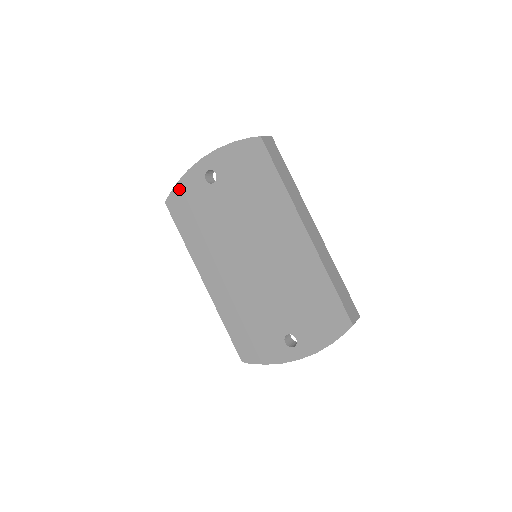
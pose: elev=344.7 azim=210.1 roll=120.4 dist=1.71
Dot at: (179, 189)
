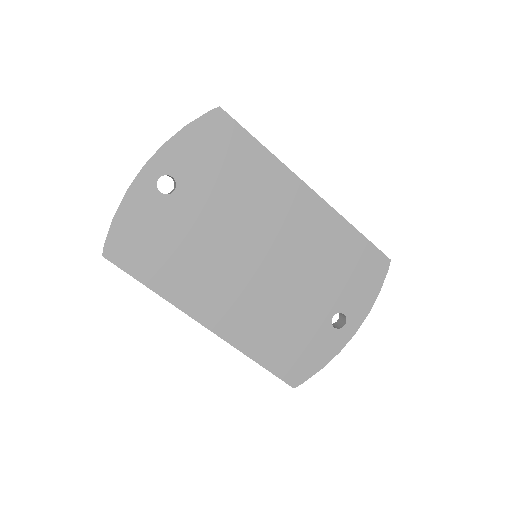
Dot at: (120, 224)
